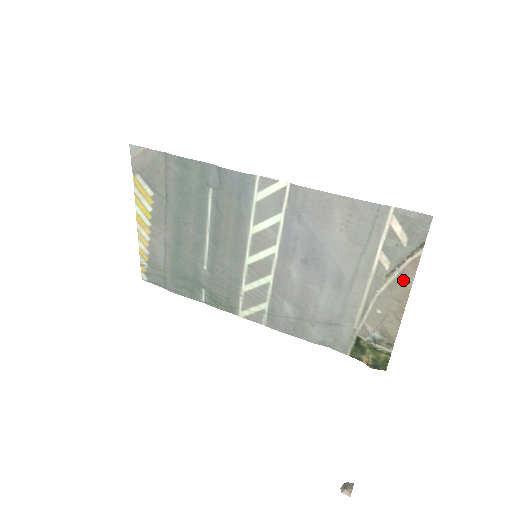
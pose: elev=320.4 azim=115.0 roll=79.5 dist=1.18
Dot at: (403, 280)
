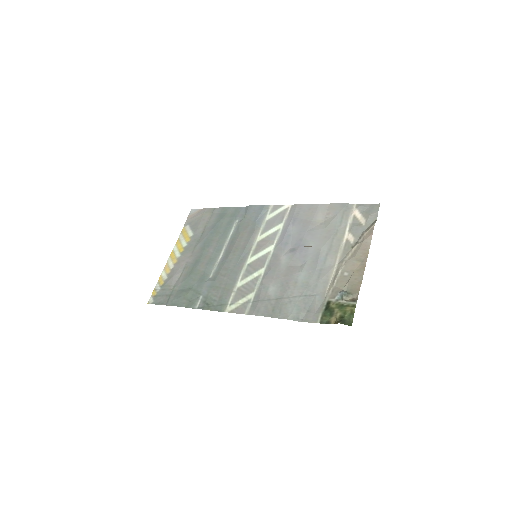
Dot at: (363, 244)
